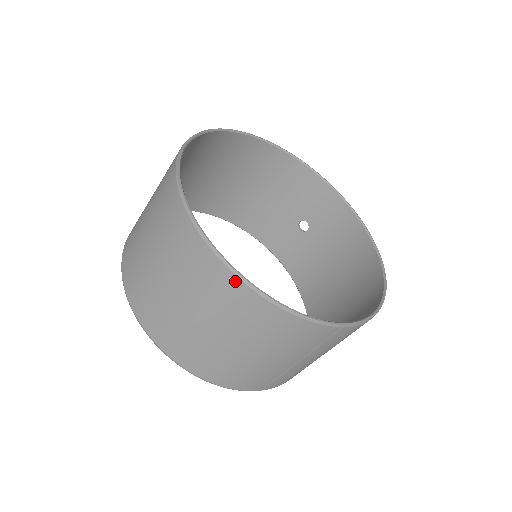
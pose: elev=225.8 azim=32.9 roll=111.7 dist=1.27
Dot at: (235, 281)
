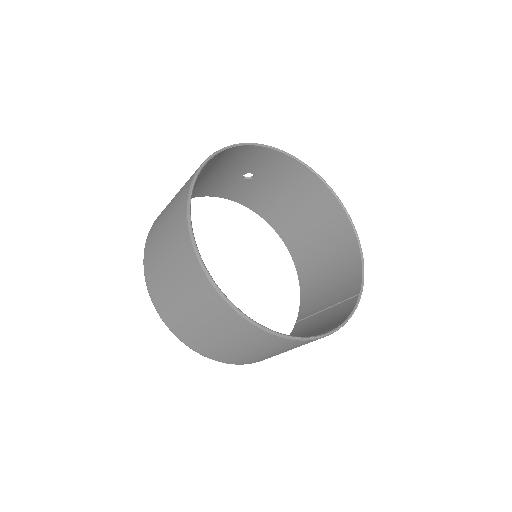
Dot at: occluded
